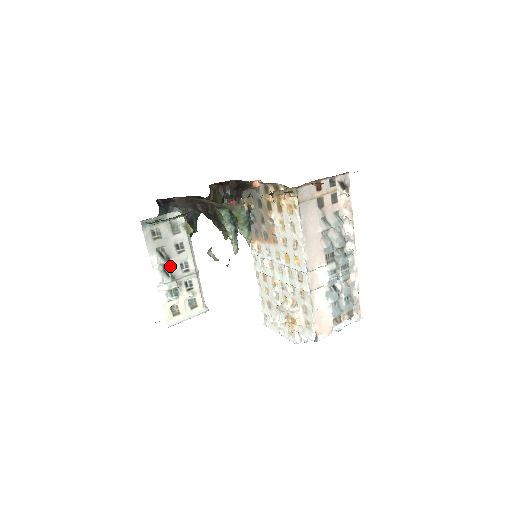
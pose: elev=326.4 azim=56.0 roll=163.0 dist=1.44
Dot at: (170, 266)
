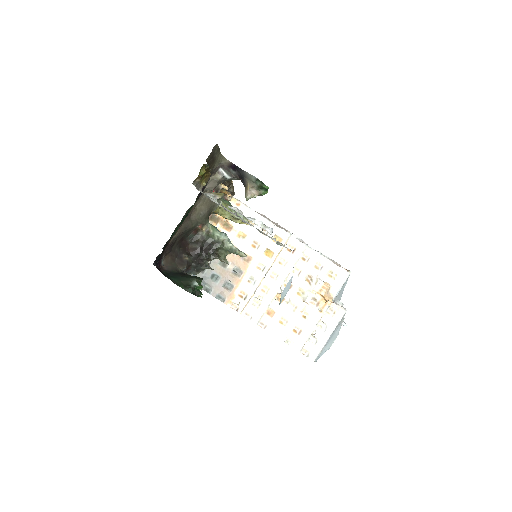
Dot at: (240, 217)
